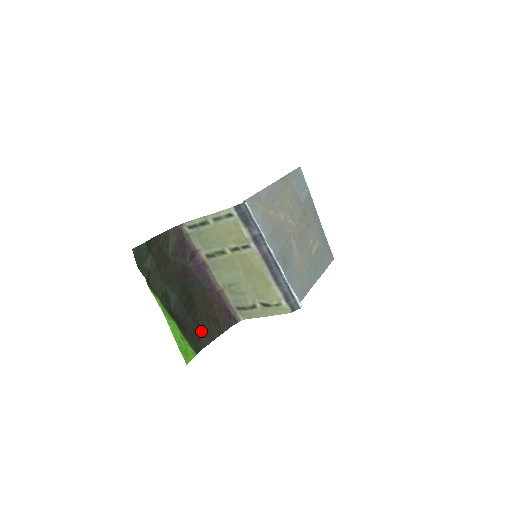
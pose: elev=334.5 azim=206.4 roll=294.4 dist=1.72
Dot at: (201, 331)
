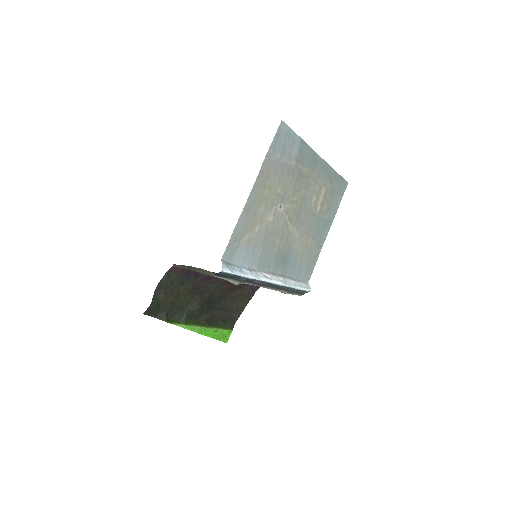
Dot at: (230, 311)
